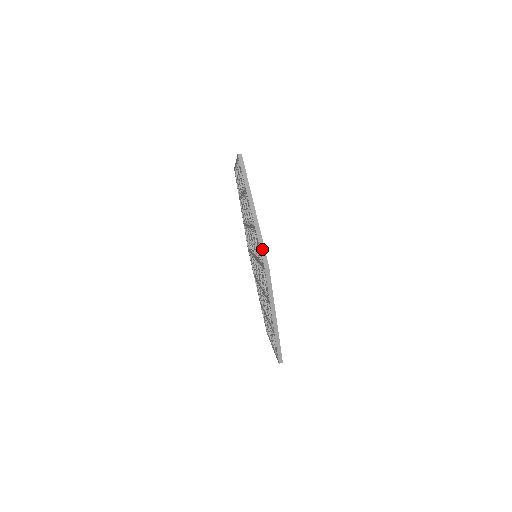
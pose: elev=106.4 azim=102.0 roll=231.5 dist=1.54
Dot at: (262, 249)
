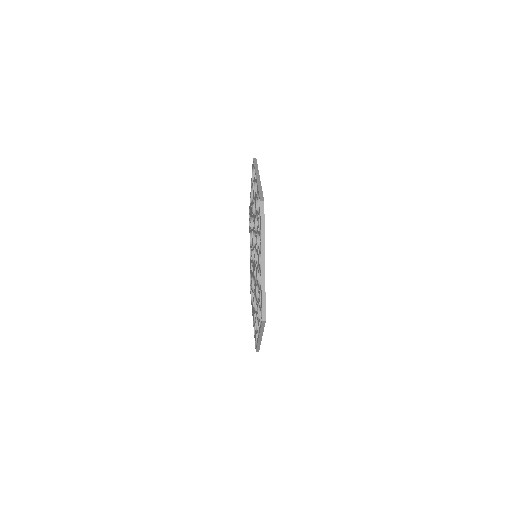
Dot at: (261, 193)
